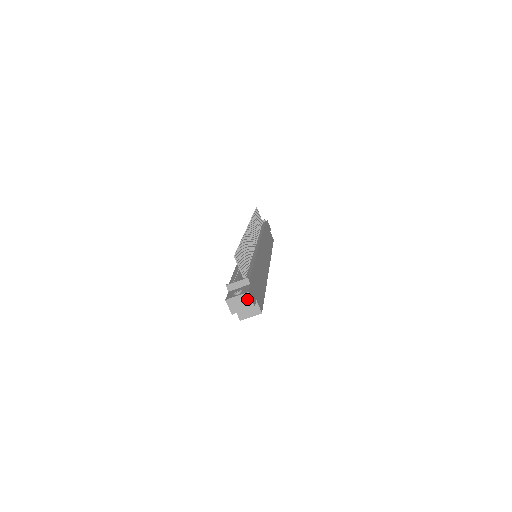
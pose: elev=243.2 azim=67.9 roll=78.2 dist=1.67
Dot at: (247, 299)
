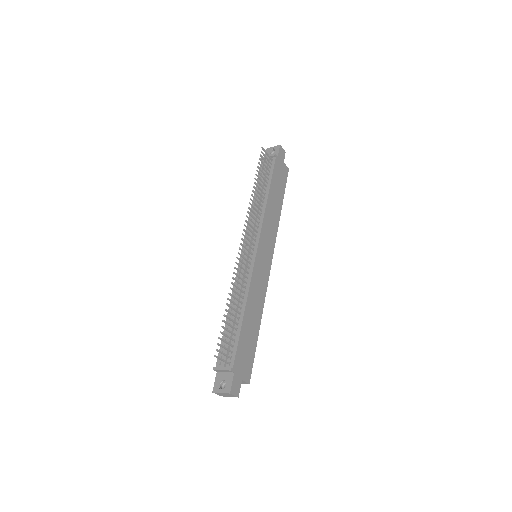
Dot at: (230, 395)
